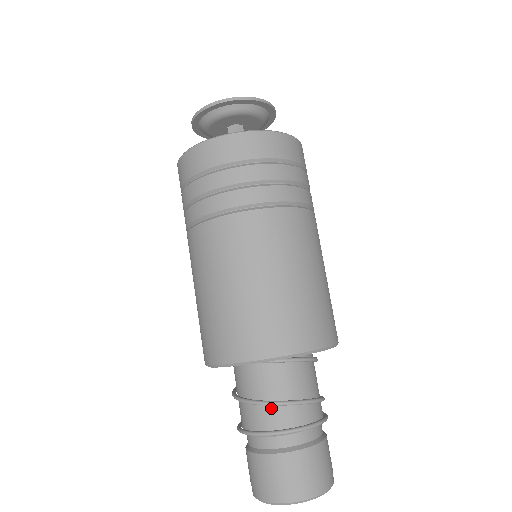
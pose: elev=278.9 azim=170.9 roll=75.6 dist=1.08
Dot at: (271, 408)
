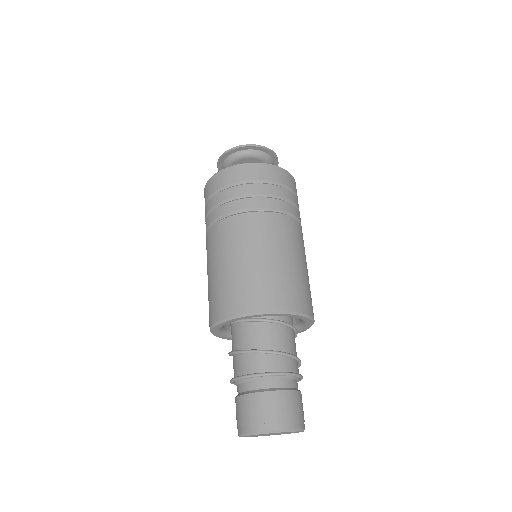
Dot at: (264, 356)
